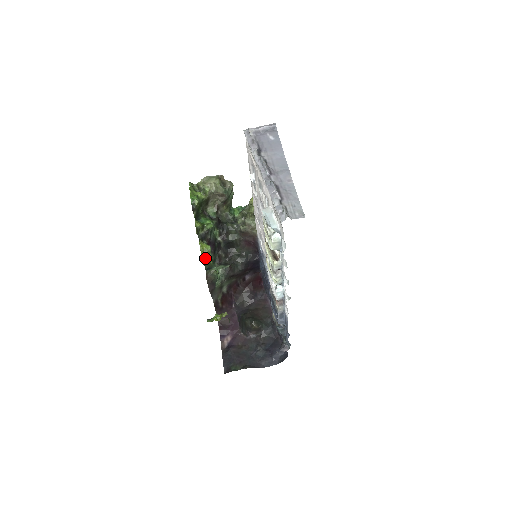
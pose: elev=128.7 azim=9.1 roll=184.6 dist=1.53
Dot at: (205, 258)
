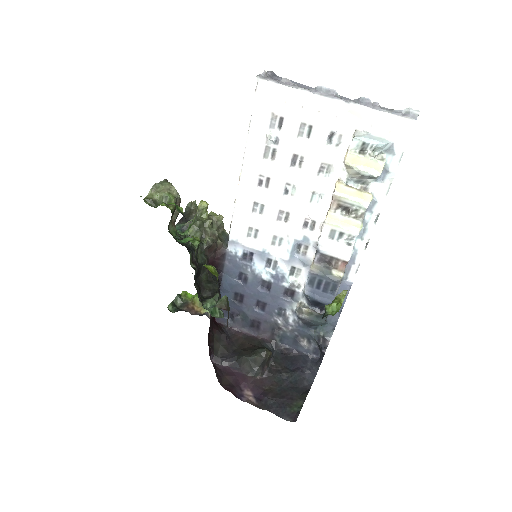
Dot at: (216, 283)
